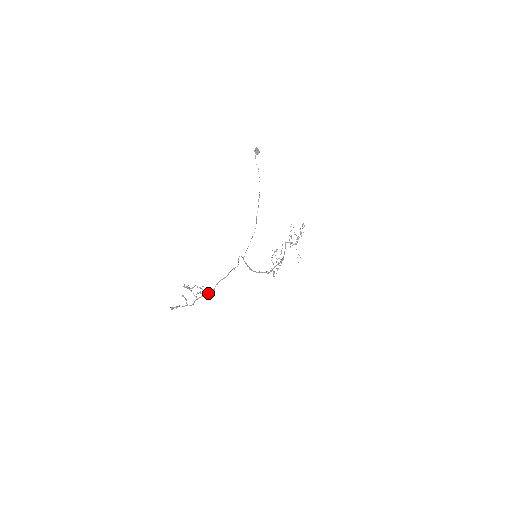
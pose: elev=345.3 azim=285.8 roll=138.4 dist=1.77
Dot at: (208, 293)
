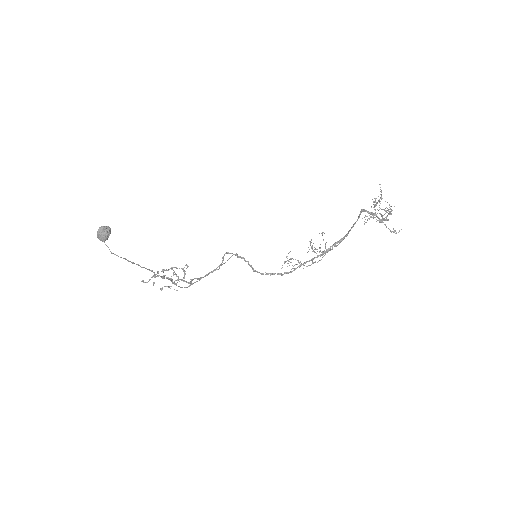
Dot at: (186, 281)
